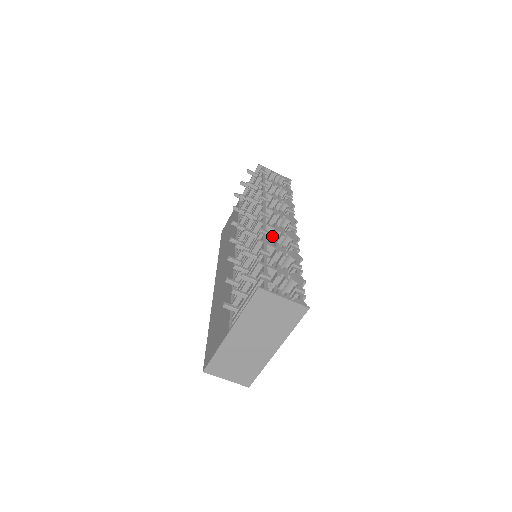
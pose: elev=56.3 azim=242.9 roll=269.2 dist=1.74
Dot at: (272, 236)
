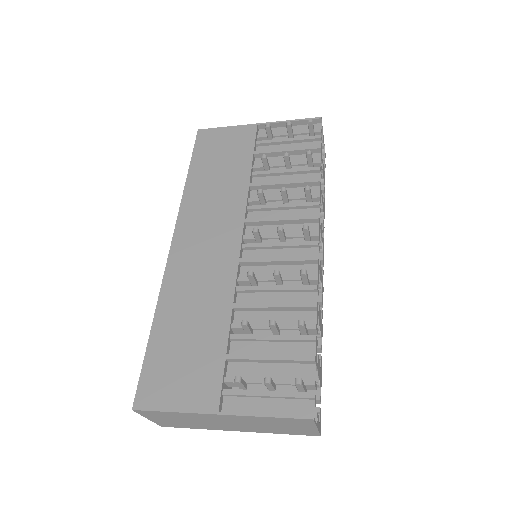
Dot at: occluded
